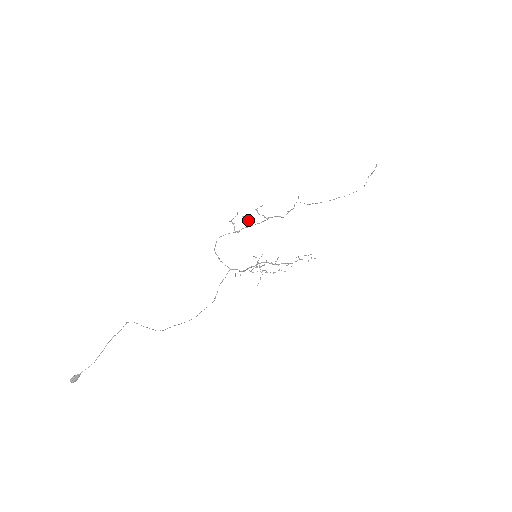
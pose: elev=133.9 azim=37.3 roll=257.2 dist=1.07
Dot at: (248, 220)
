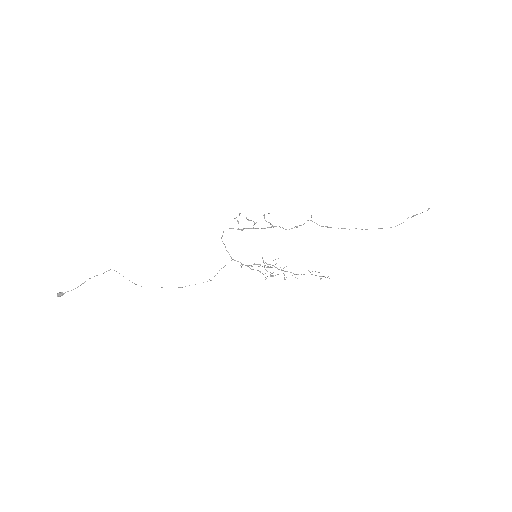
Dot at: (254, 222)
